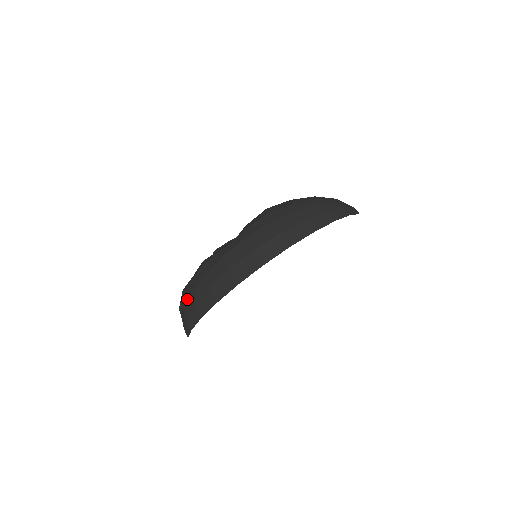
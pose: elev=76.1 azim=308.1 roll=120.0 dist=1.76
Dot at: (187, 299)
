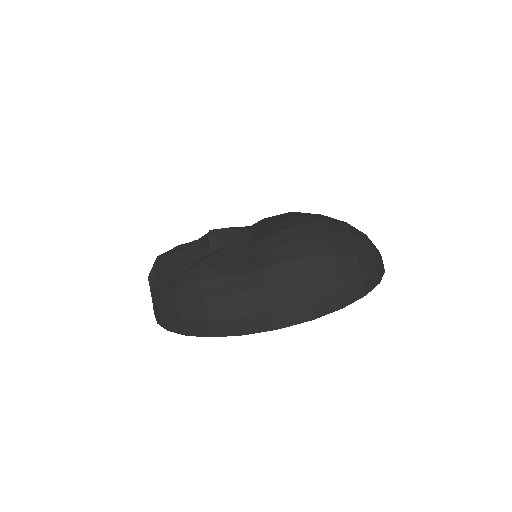
Dot at: (171, 301)
